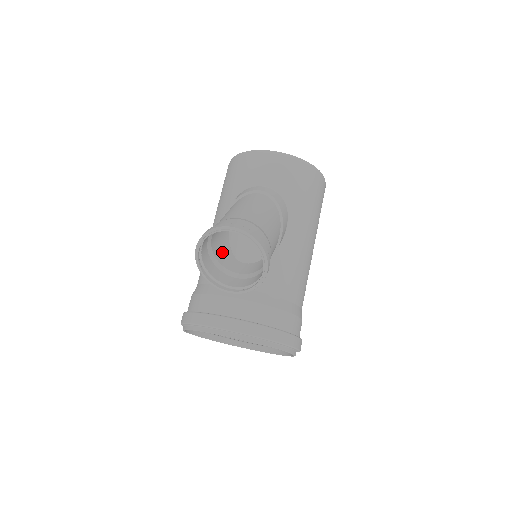
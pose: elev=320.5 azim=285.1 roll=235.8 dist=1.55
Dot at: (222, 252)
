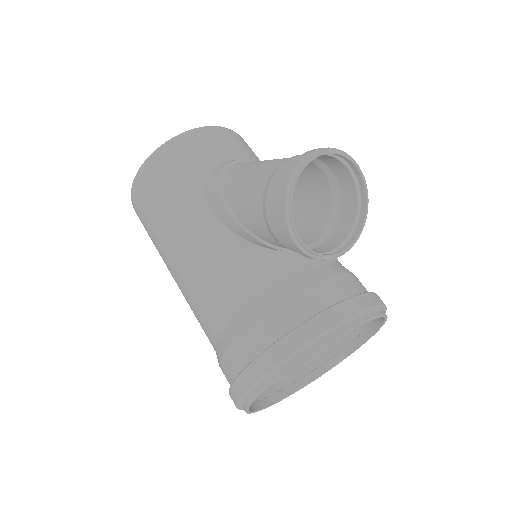
Dot at: (263, 237)
